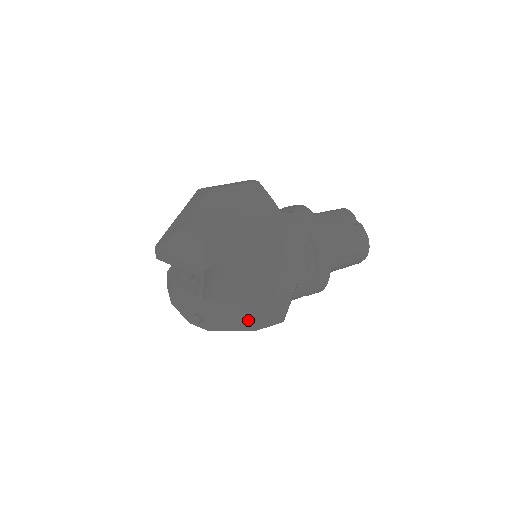
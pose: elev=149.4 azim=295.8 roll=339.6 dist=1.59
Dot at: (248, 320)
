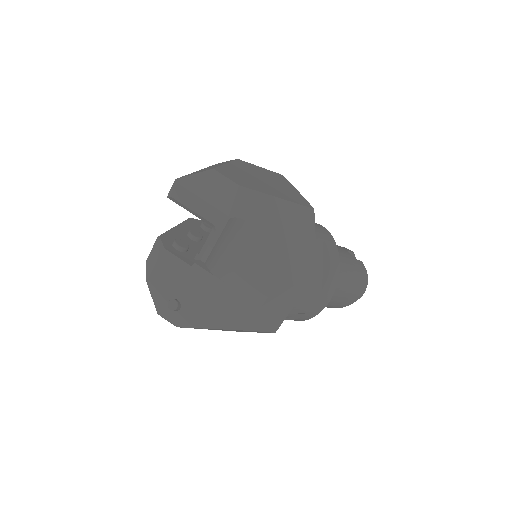
Dot at: (243, 312)
